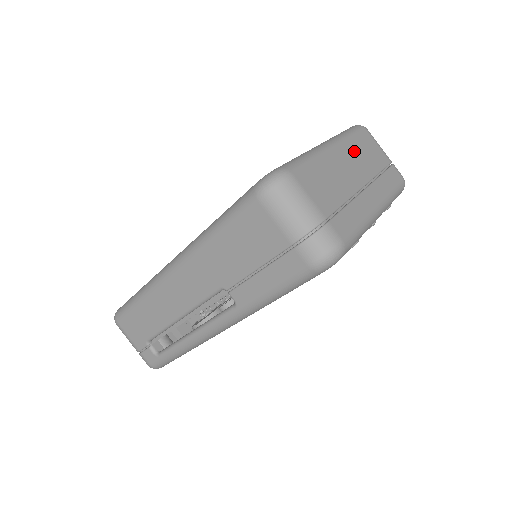
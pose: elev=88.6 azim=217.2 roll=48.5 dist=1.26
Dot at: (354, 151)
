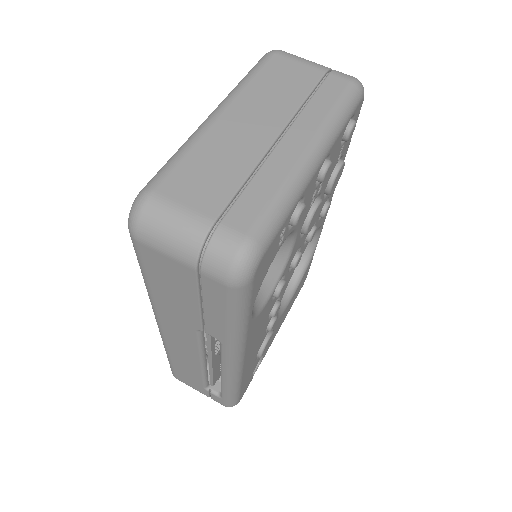
Dot at: (257, 96)
